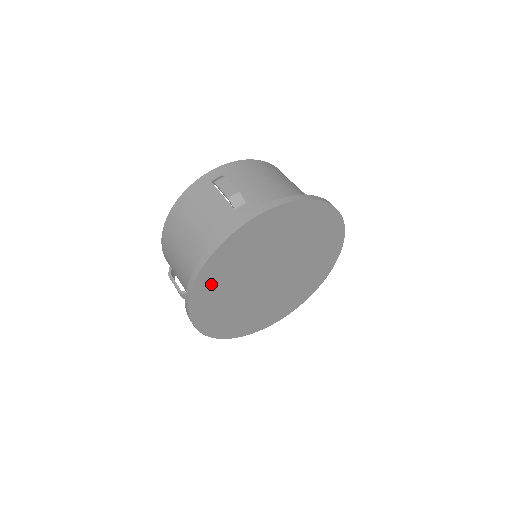
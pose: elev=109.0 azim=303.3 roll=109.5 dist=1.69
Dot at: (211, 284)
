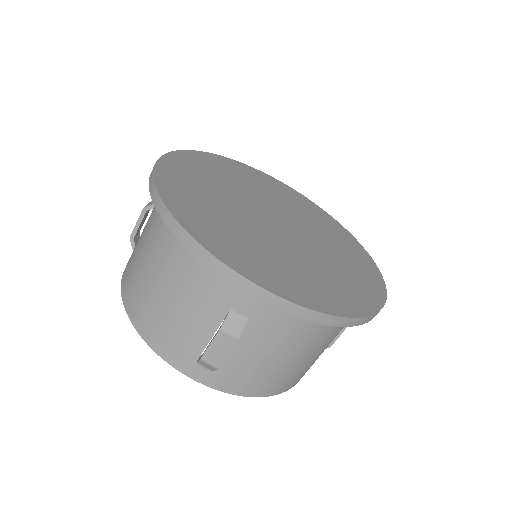
Dot at: (205, 224)
